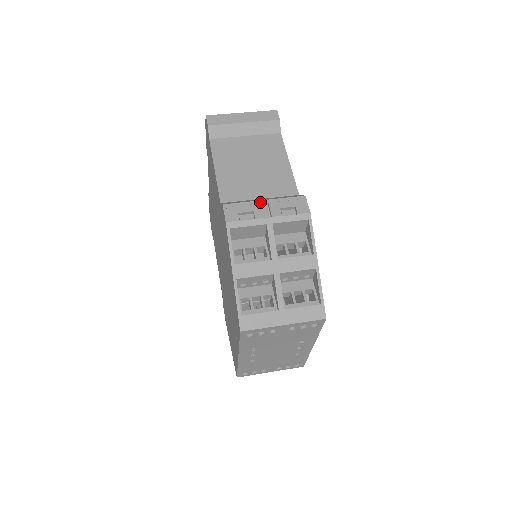
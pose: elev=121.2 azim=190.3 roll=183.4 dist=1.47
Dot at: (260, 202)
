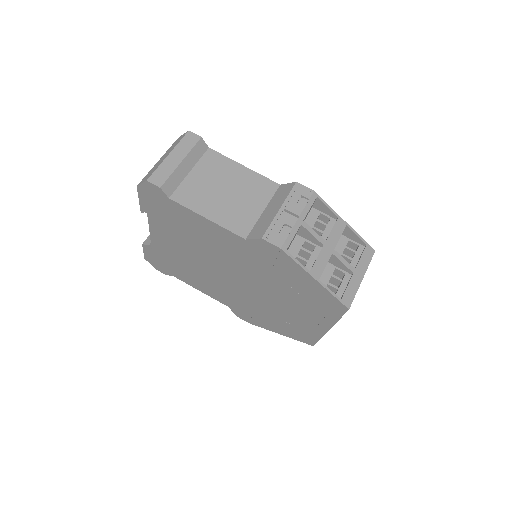
Dot at: (280, 213)
